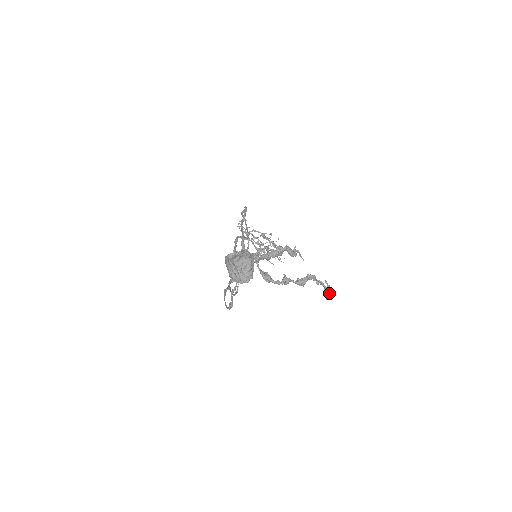
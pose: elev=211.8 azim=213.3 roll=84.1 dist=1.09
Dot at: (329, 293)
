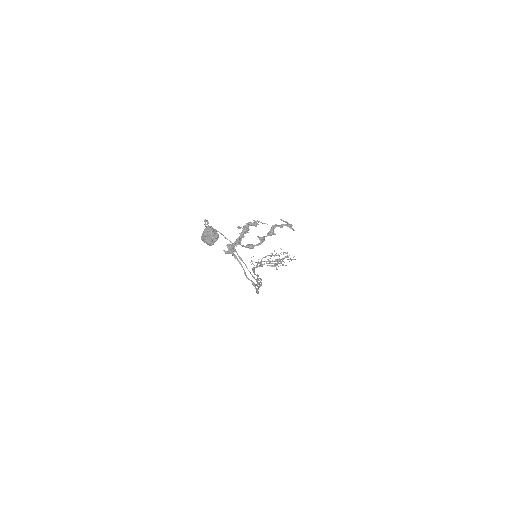
Dot at: occluded
